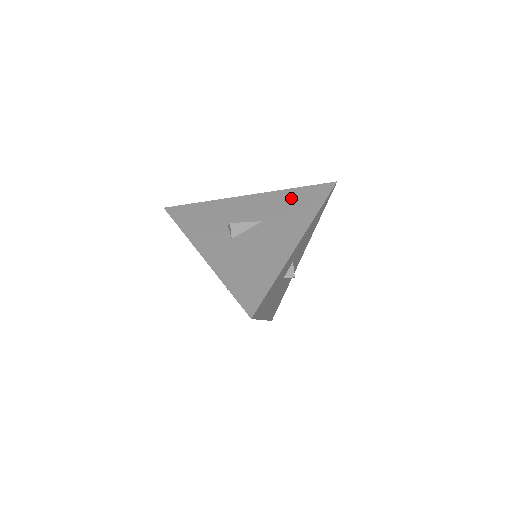
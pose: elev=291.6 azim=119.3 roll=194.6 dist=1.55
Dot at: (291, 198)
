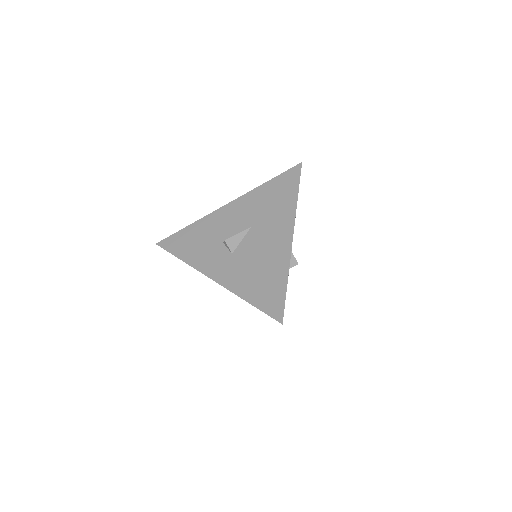
Dot at: (267, 194)
